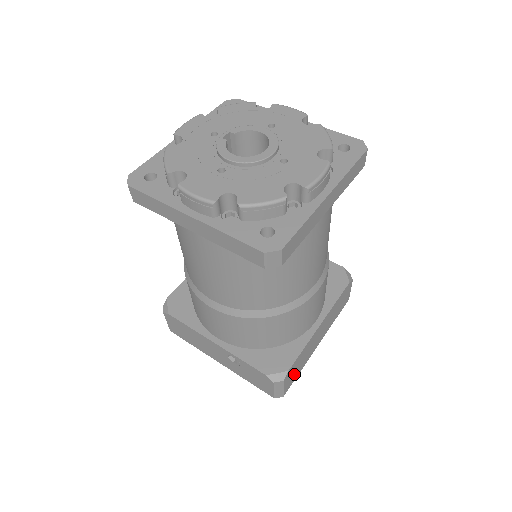
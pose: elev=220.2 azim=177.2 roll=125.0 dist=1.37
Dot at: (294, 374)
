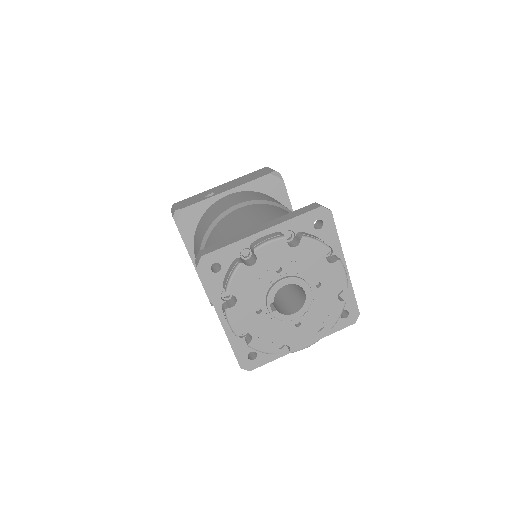
Dot at: occluded
